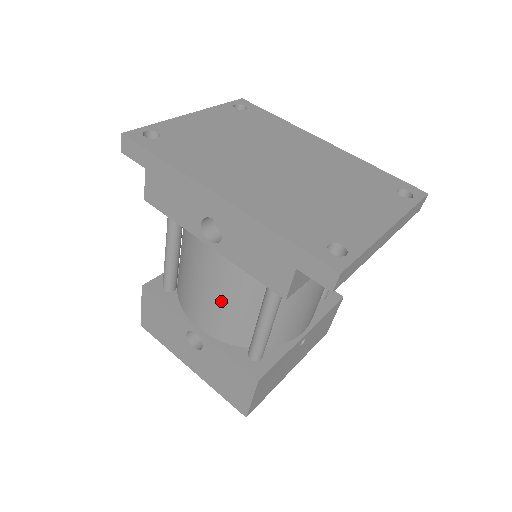
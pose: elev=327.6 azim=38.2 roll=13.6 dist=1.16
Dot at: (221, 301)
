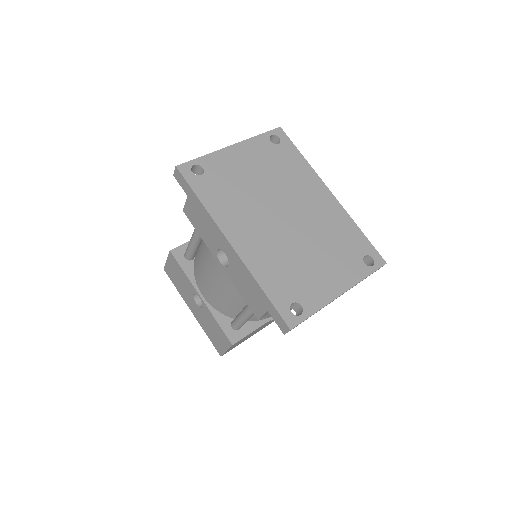
Dot at: (220, 292)
